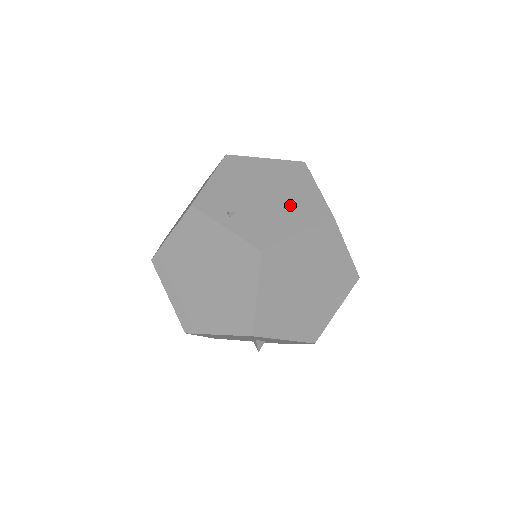
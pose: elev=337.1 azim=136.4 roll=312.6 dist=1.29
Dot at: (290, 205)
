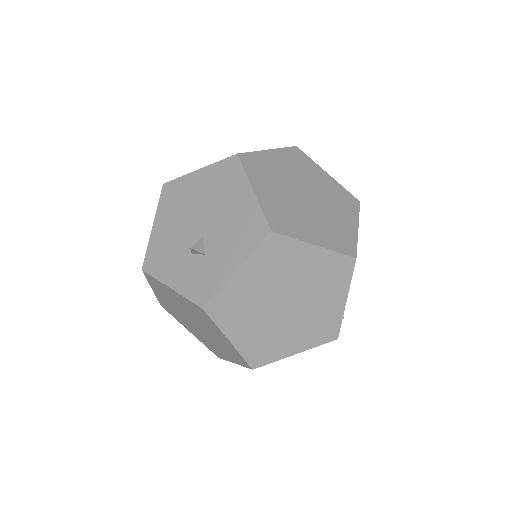
Dot at: occluded
